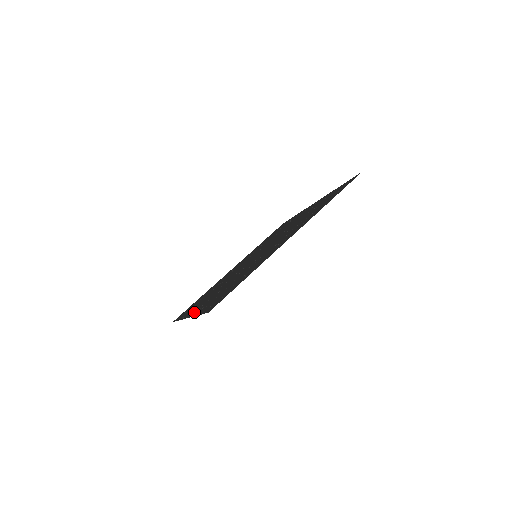
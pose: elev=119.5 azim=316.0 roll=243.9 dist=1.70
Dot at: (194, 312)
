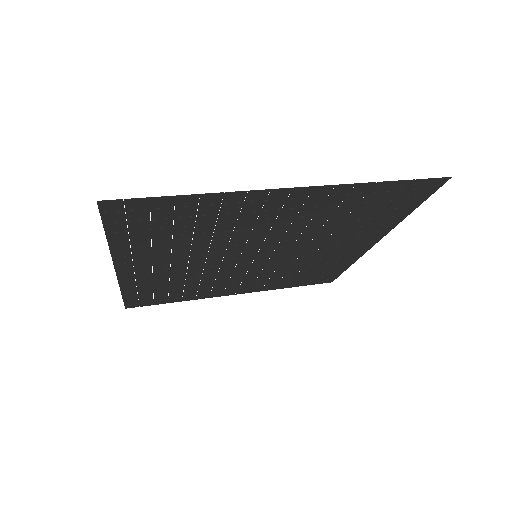
Dot at: (126, 263)
